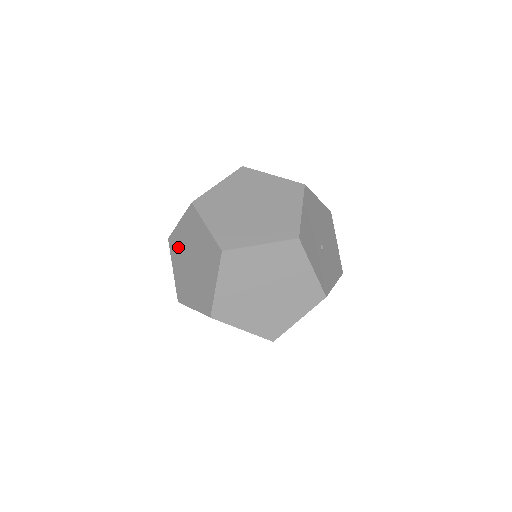
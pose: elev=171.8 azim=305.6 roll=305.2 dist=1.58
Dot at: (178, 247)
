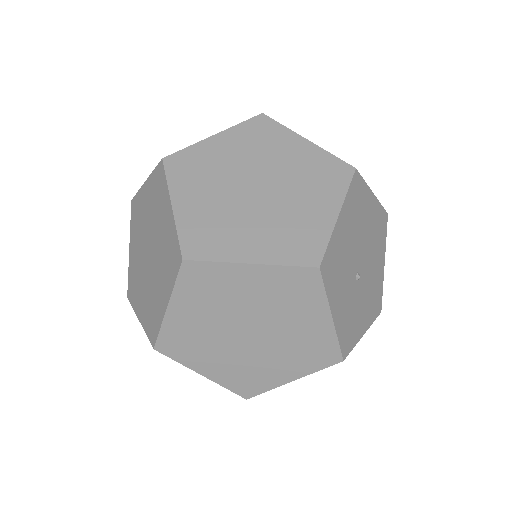
Dot at: (138, 219)
